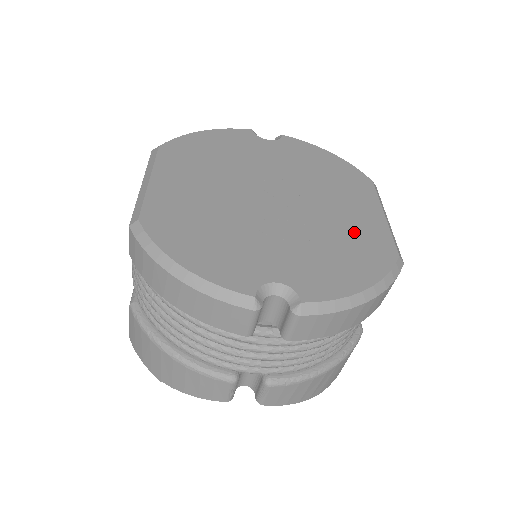
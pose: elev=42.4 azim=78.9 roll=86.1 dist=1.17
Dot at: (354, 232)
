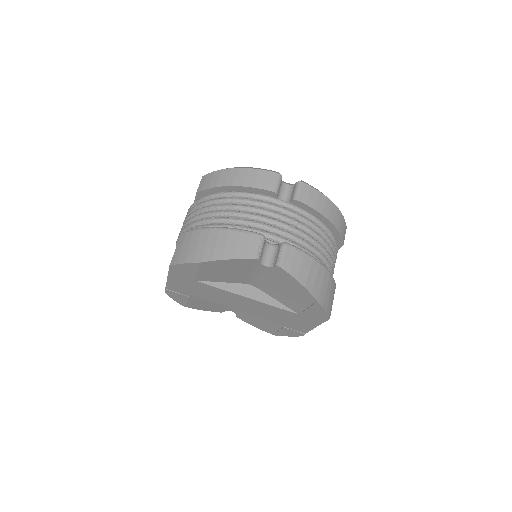
Dot at: occluded
